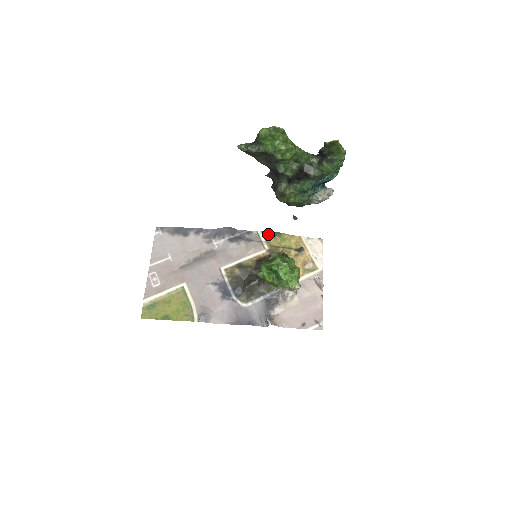
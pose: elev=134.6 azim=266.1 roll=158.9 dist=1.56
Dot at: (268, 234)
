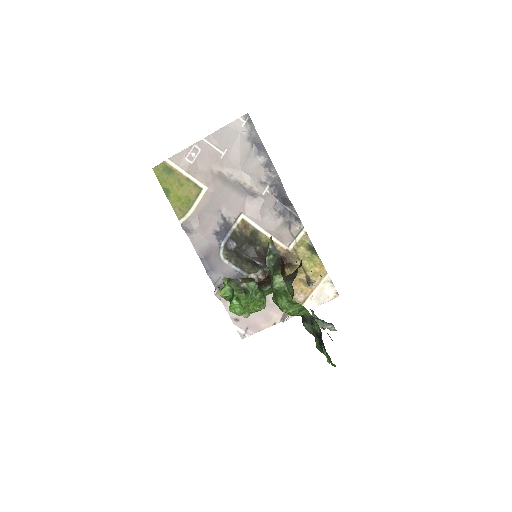
Dot at: (307, 241)
